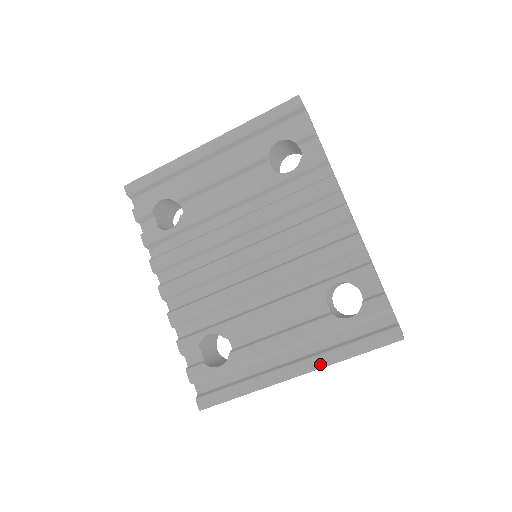
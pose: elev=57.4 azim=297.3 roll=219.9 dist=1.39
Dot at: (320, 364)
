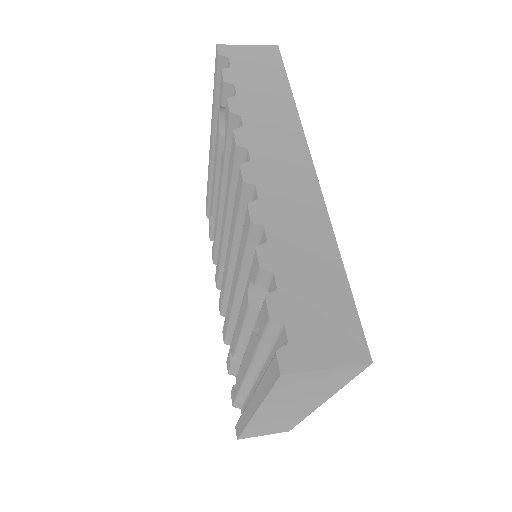
Dot at: (256, 403)
